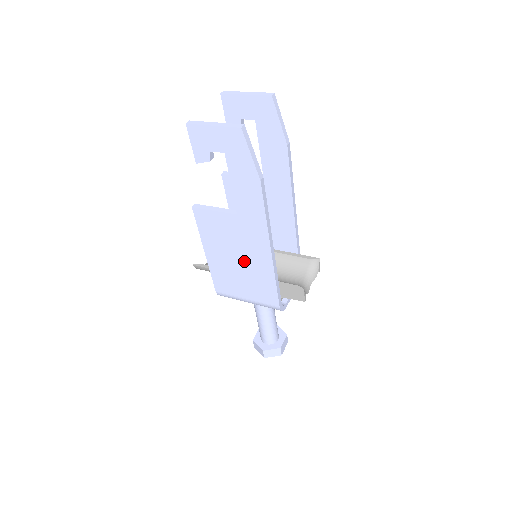
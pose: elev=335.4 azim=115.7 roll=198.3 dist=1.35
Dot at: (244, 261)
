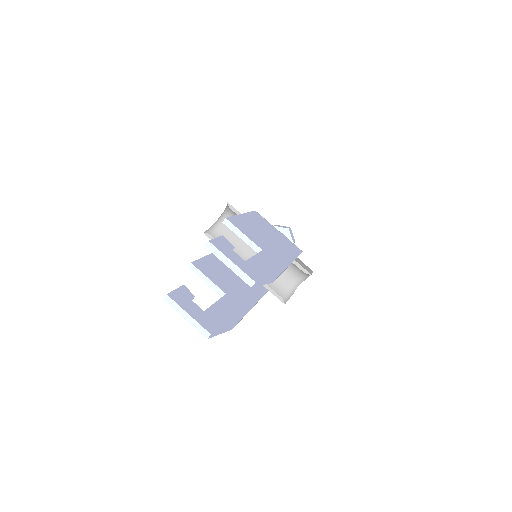
Dot at: occluded
